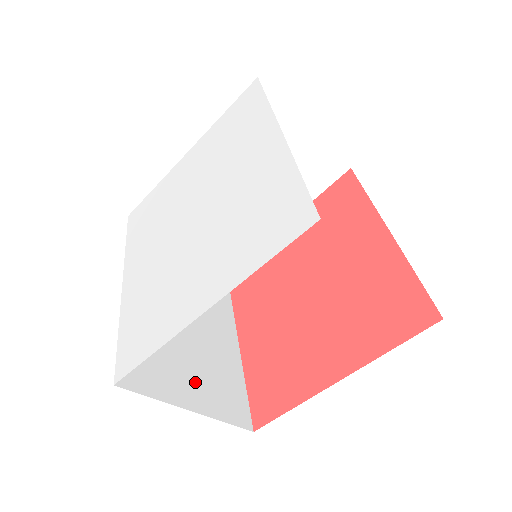
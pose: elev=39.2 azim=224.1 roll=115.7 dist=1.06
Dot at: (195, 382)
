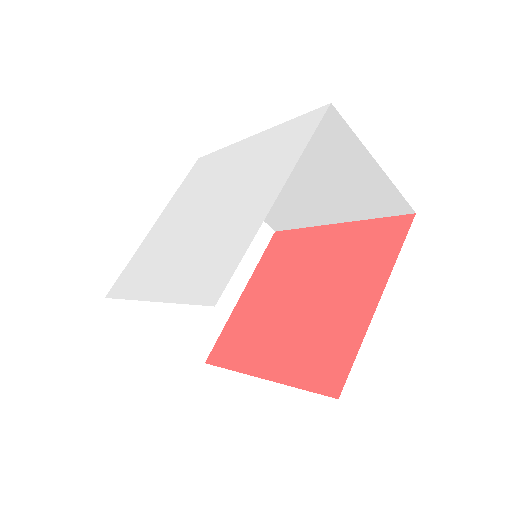
Dot at: occluded
